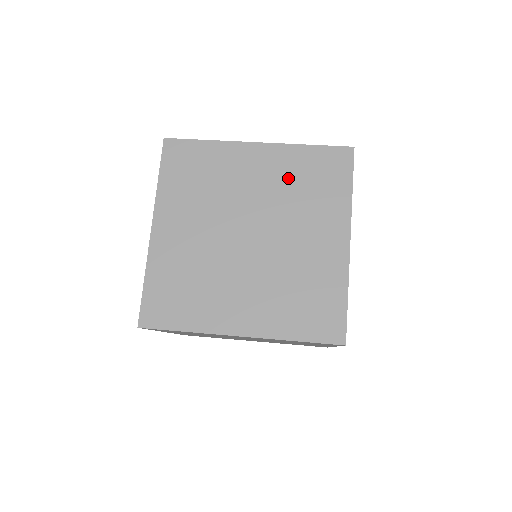
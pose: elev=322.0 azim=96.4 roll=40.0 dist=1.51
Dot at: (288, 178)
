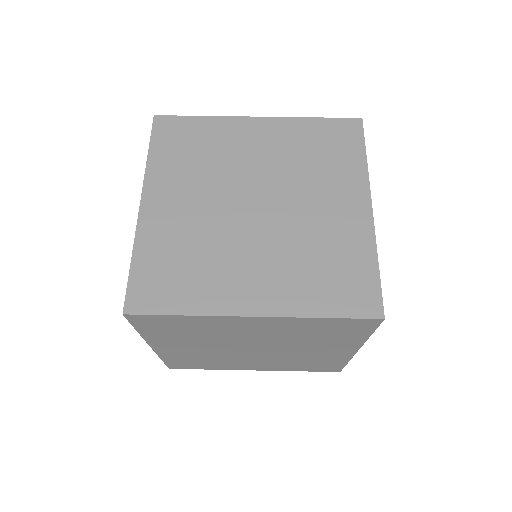
Dot at: (295, 332)
